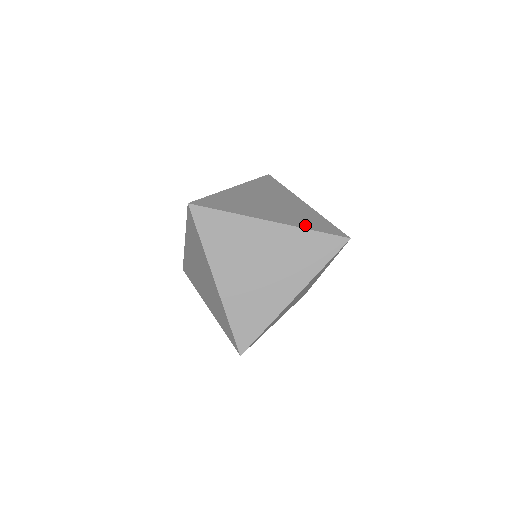
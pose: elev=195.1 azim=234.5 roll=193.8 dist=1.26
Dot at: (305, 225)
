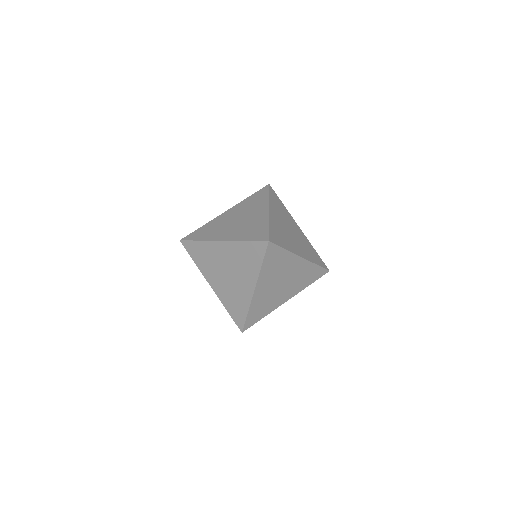
Dot at: occluded
